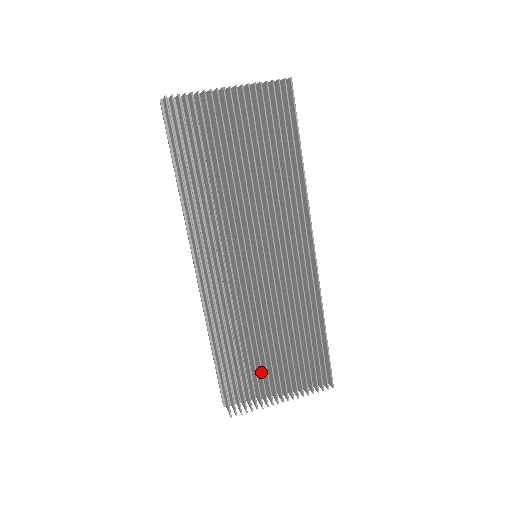
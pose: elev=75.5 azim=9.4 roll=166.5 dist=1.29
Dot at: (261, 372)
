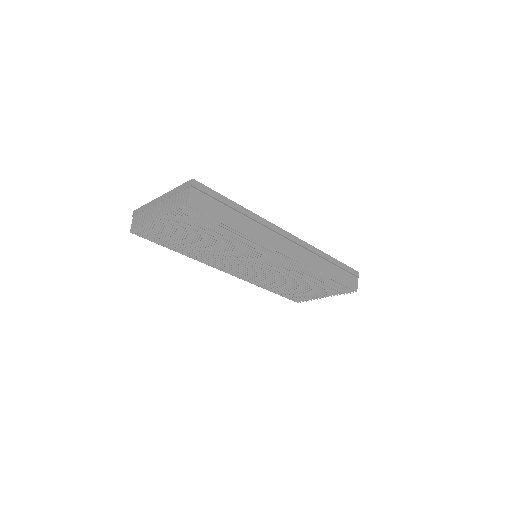
Dot at: (300, 292)
